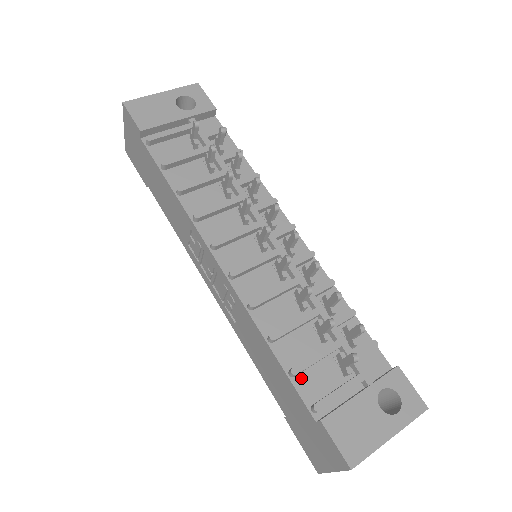
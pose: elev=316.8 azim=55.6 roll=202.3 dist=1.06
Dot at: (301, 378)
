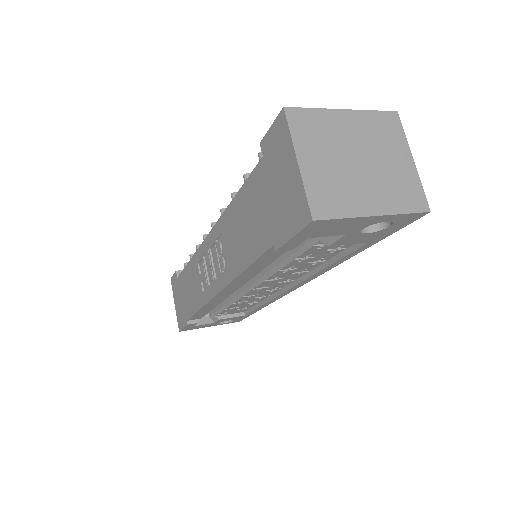
Dot at: occluded
